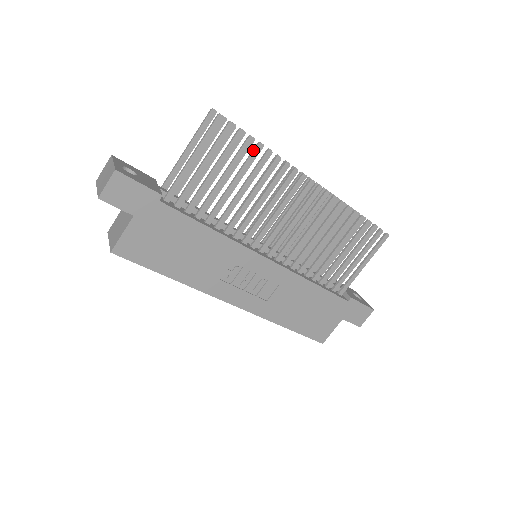
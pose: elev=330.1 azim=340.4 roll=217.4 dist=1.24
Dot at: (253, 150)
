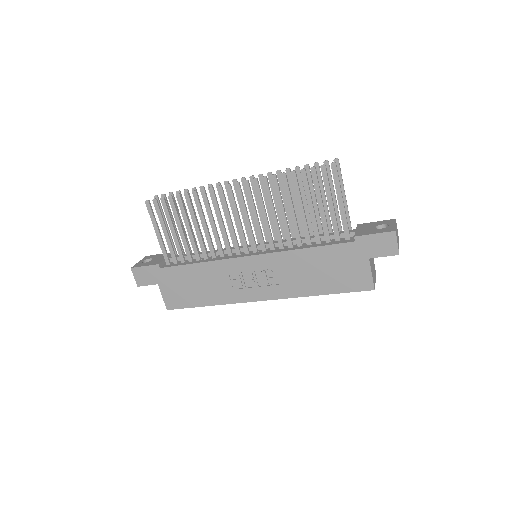
Dot at: (178, 202)
